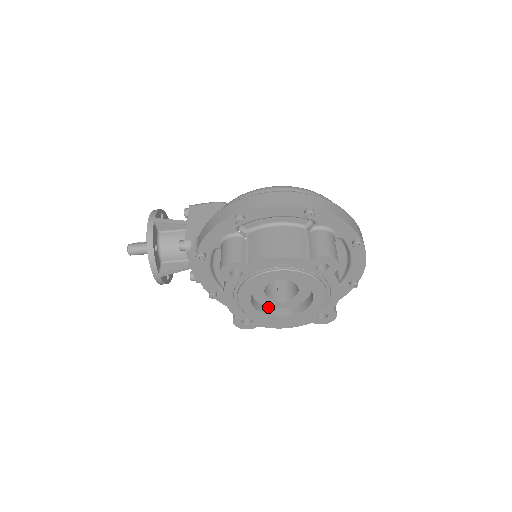
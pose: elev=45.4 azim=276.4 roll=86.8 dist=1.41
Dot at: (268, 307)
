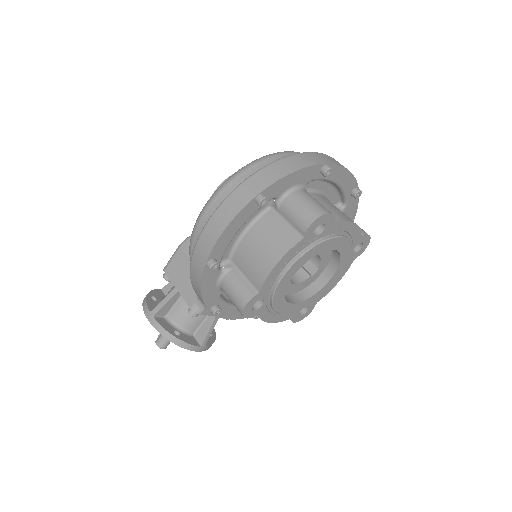
Dot at: (308, 286)
